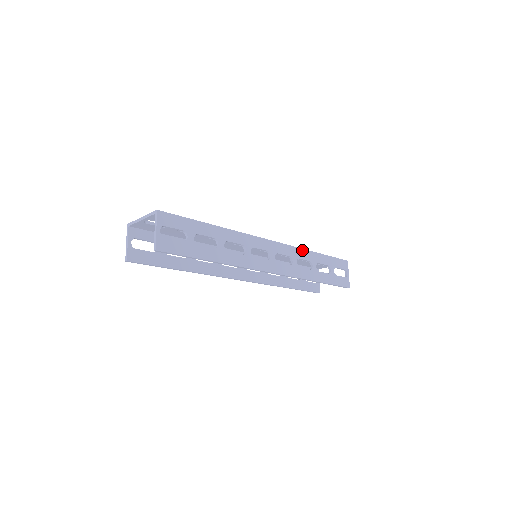
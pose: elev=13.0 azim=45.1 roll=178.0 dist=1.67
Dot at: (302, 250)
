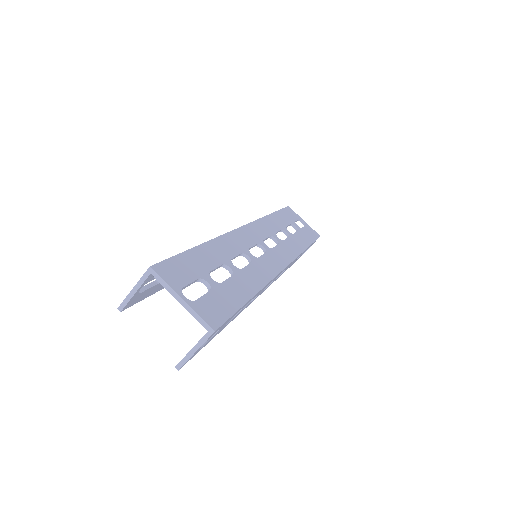
Dot at: occluded
